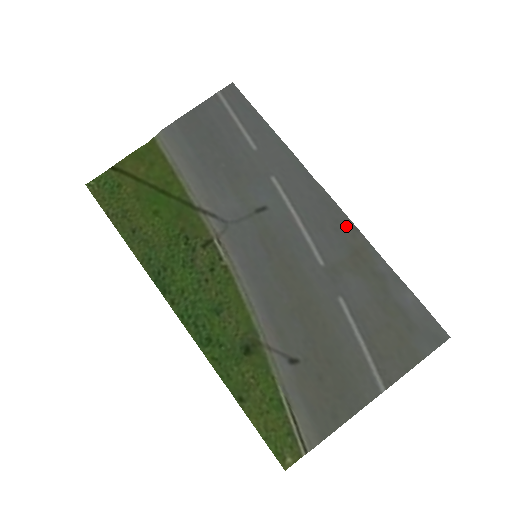
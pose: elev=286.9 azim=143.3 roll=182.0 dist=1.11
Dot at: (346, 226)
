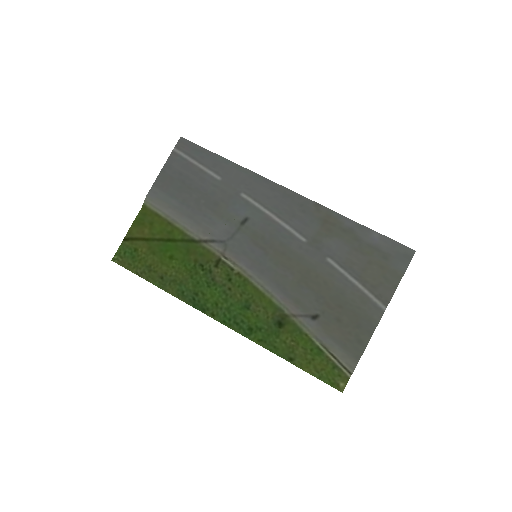
Dot at: (310, 206)
